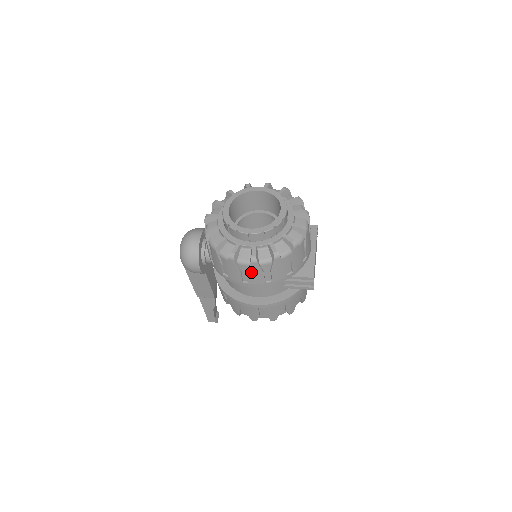
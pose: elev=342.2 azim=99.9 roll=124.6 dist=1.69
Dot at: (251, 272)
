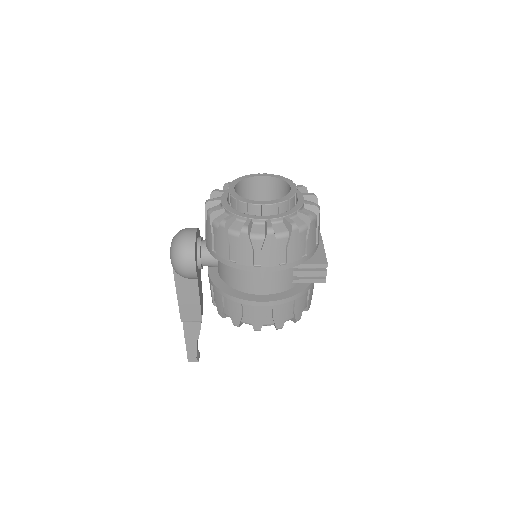
Dot at: (265, 249)
